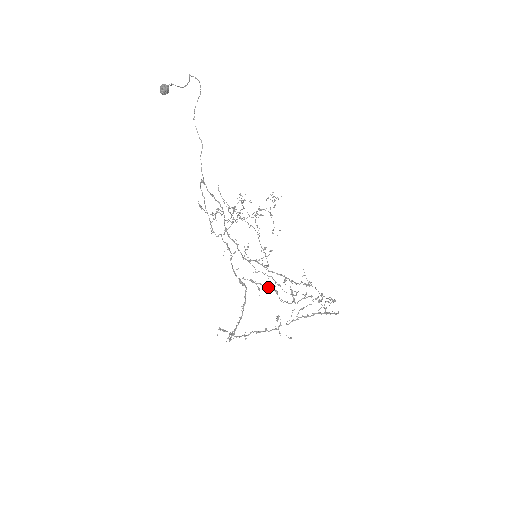
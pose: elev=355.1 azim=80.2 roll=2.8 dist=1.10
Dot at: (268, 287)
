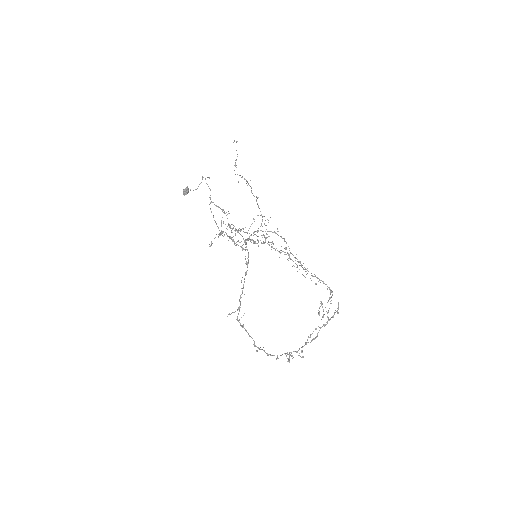
Dot at: (265, 242)
